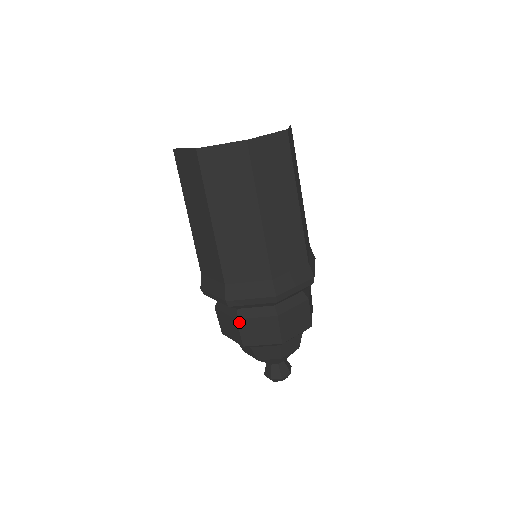
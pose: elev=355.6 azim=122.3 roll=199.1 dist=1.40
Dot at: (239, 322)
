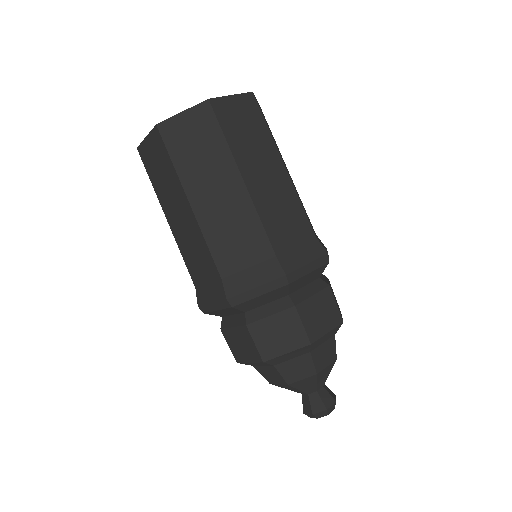
Dot at: (250, 328)
